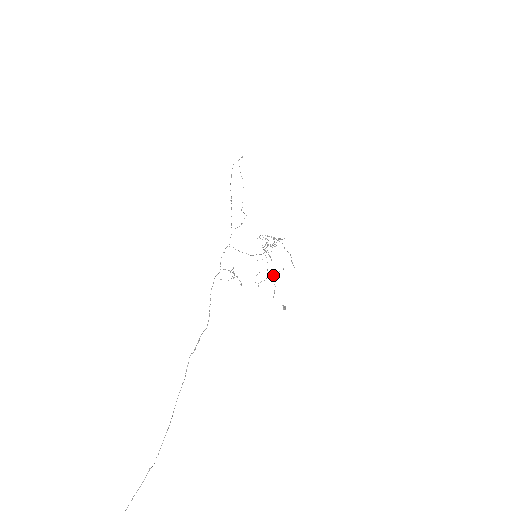
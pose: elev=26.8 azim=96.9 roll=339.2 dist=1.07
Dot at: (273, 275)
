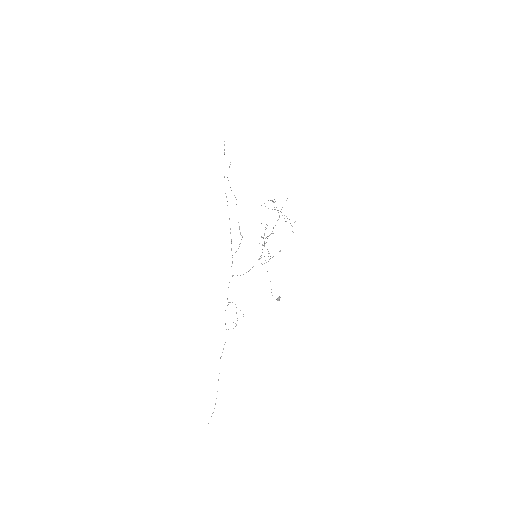
Dot at: (272, 257)
